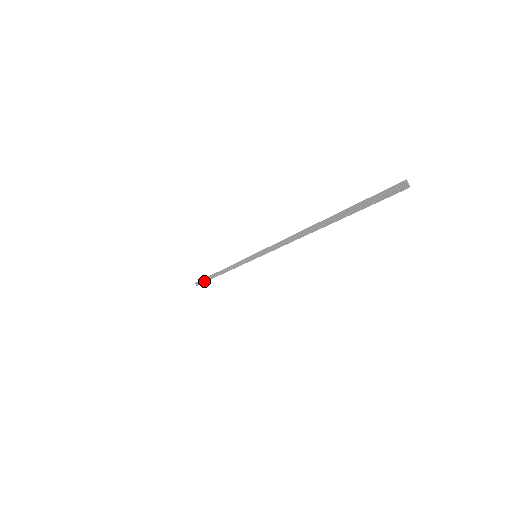
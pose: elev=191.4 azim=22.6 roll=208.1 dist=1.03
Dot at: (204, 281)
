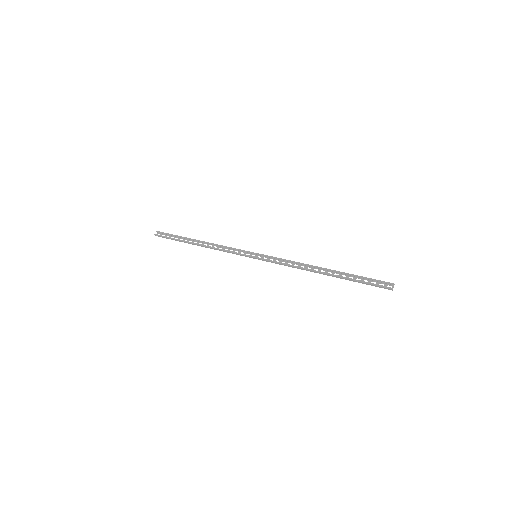
Dot at: occluded
